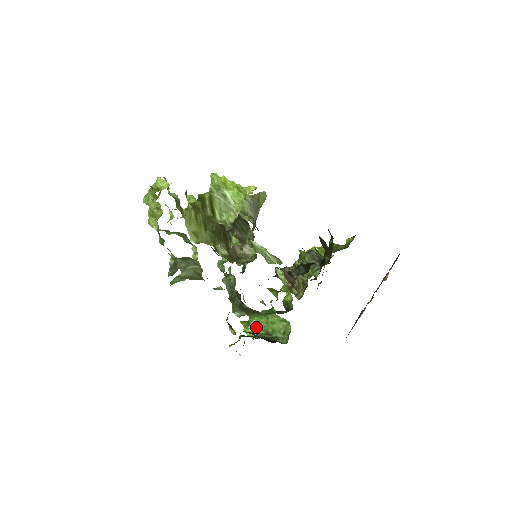
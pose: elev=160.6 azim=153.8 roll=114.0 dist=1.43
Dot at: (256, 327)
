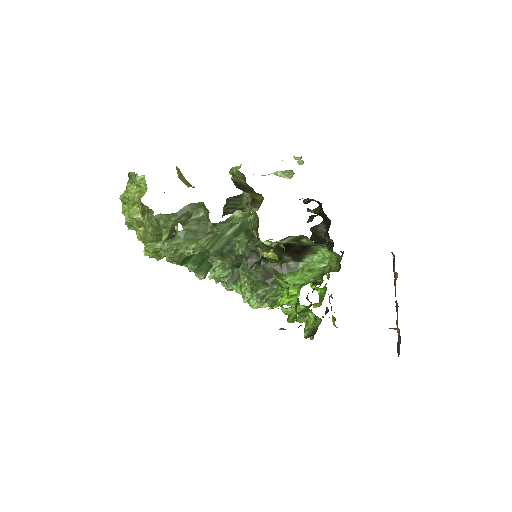
Dot at: (293, 288)
